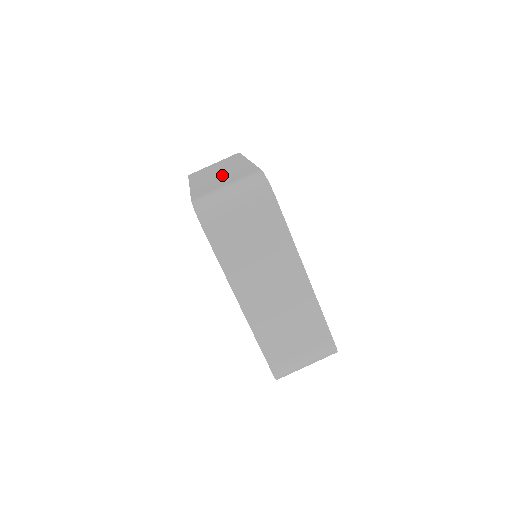
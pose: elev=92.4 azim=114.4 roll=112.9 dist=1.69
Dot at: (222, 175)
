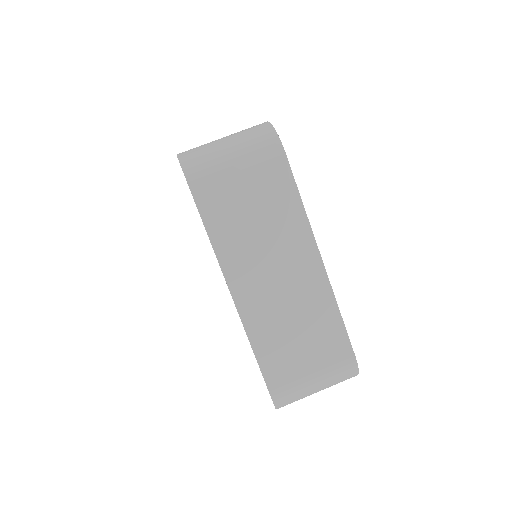
Dot at: occluded
